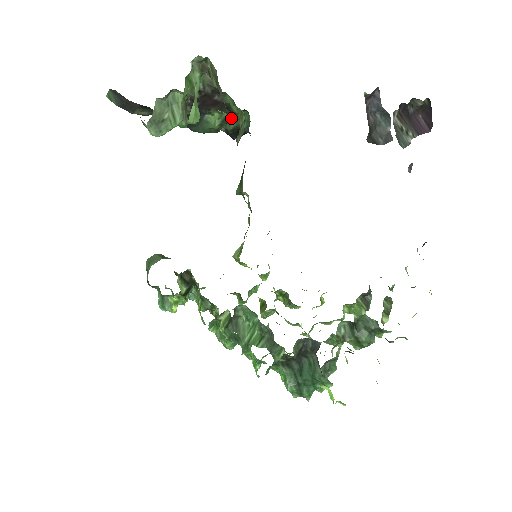
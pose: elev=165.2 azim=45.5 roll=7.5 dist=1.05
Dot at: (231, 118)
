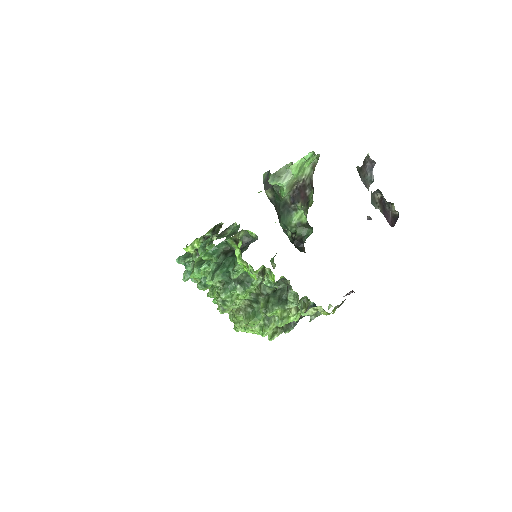
Dot at: (303, 228)
